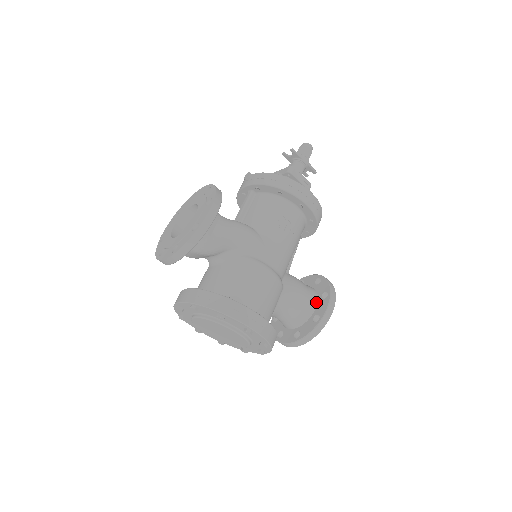
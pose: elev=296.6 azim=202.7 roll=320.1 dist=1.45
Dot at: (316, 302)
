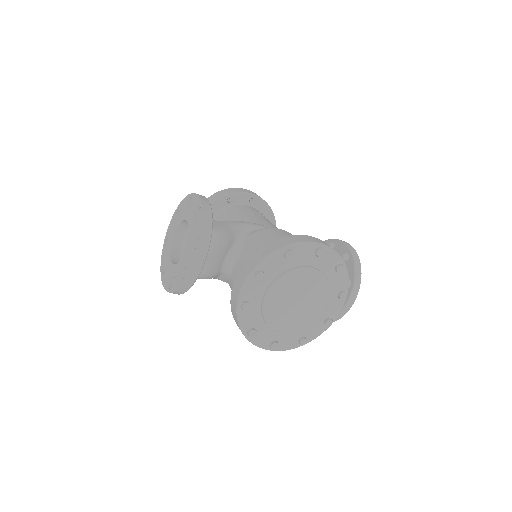
Dot at: occluded
